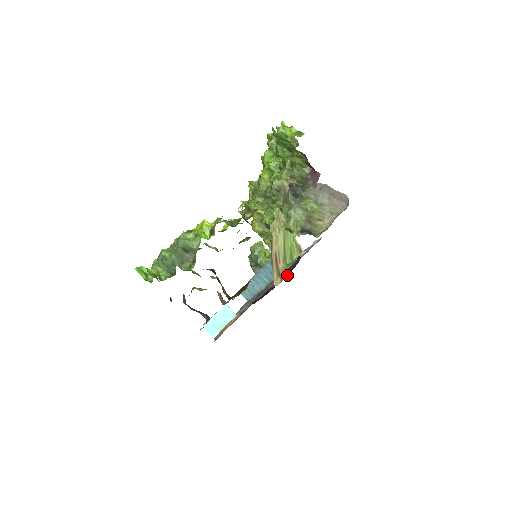
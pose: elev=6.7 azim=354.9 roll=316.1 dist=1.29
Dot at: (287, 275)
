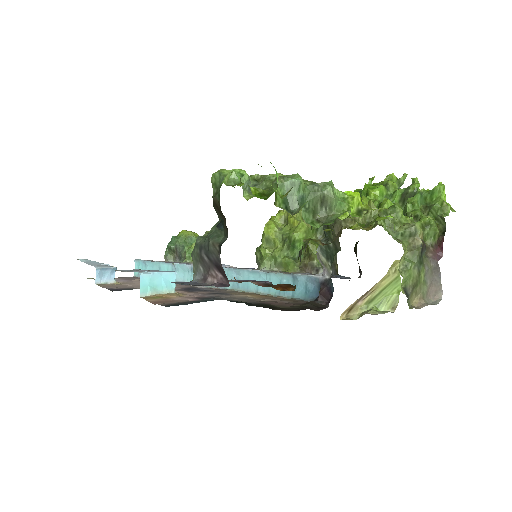
Dot at: (313, 309)
